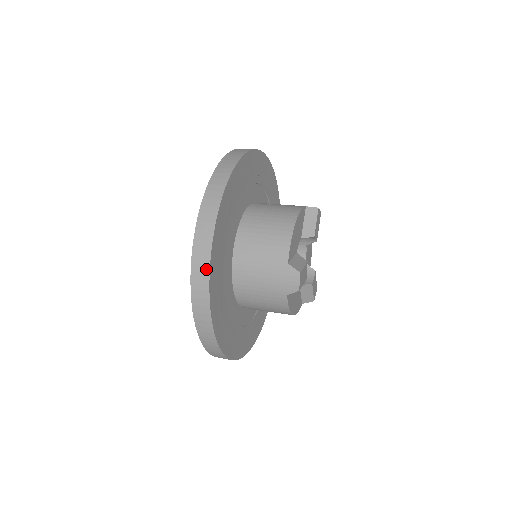
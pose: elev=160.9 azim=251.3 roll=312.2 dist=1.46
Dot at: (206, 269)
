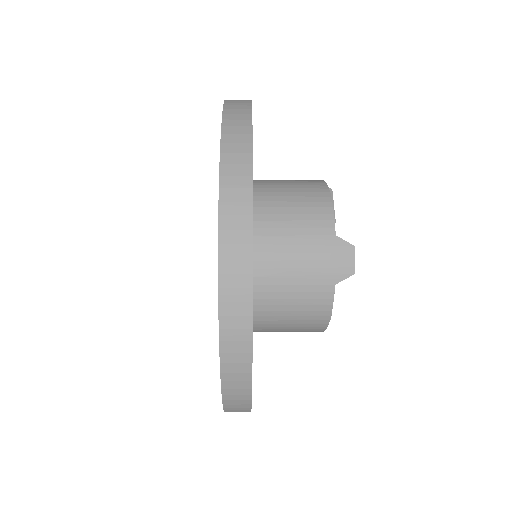
Dot at: (246, 221)
